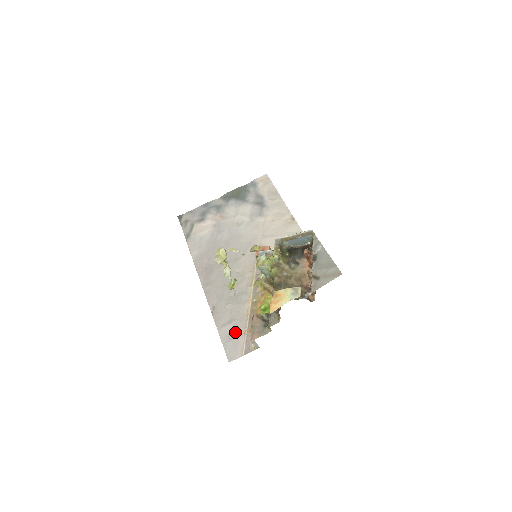
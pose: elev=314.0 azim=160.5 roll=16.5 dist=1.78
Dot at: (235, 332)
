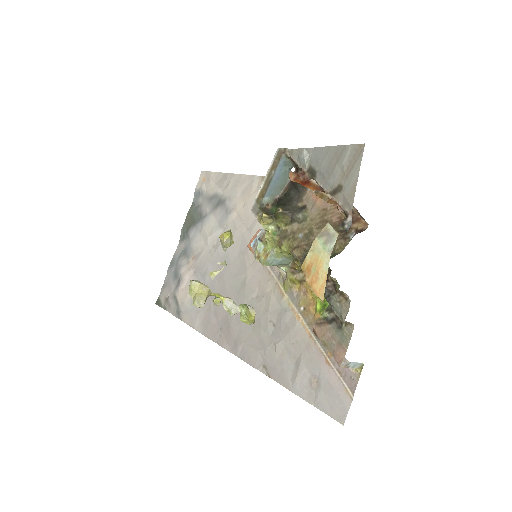
Dot at: (314, 373)
